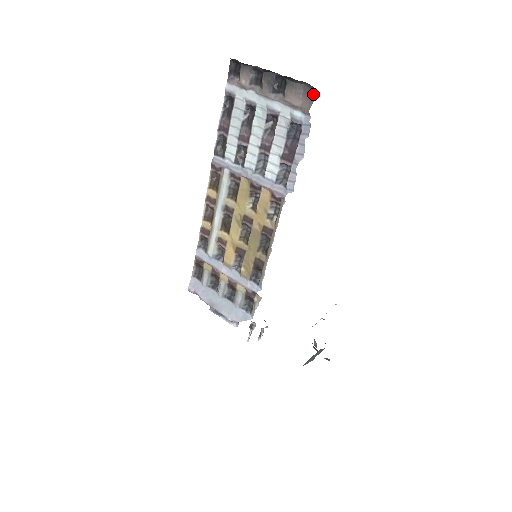
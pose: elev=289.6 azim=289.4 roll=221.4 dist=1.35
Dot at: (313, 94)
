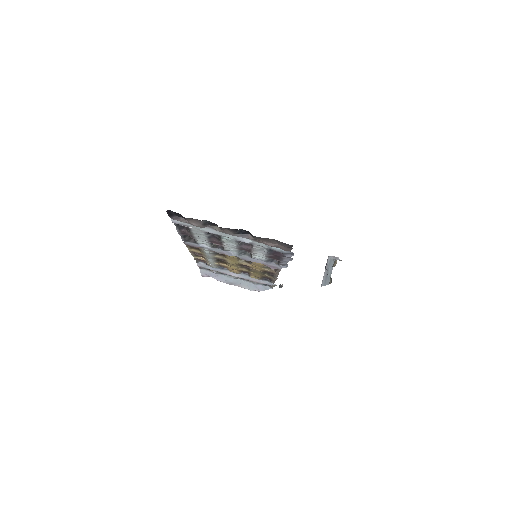
Dot at: (291, 247)
